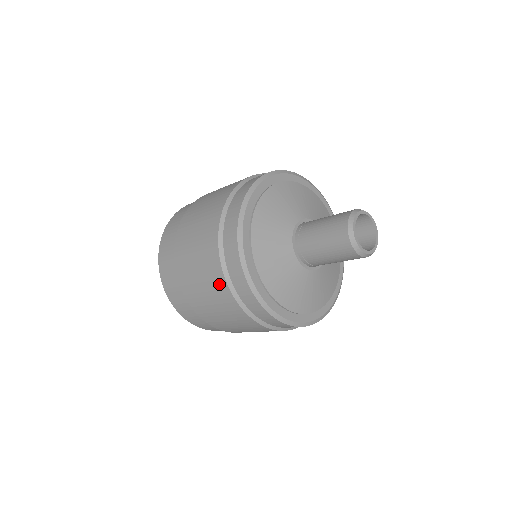
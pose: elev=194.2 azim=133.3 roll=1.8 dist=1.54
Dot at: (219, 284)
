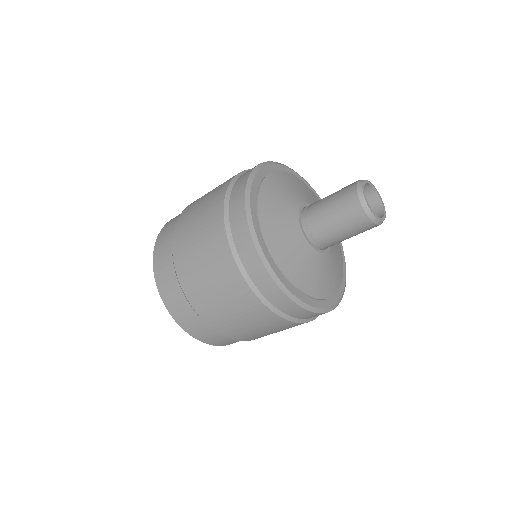
Dot at: (243, 294)
